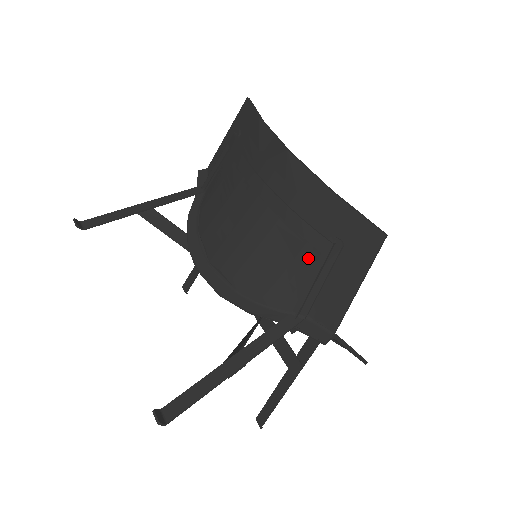
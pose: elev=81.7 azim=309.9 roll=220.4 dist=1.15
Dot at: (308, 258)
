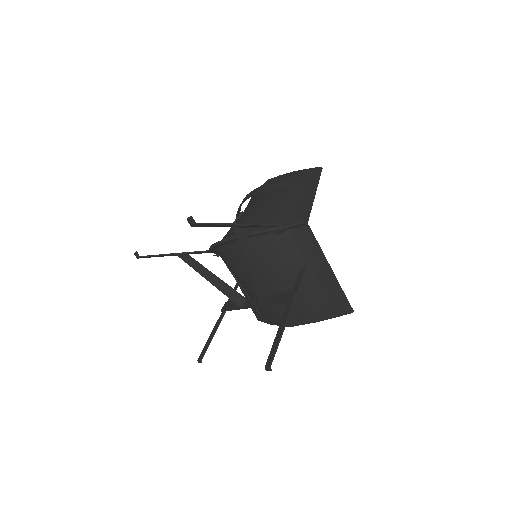
Dot at: (284, 200)
